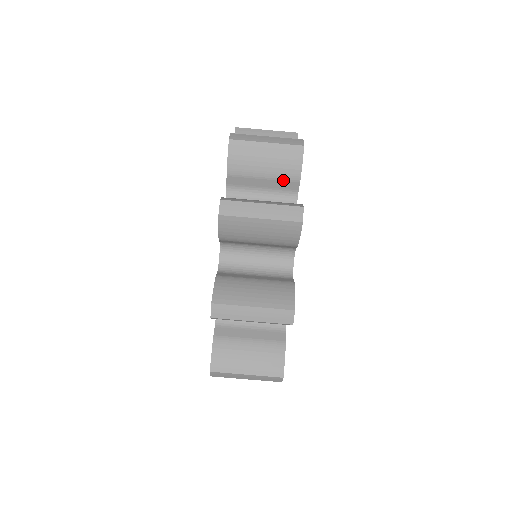
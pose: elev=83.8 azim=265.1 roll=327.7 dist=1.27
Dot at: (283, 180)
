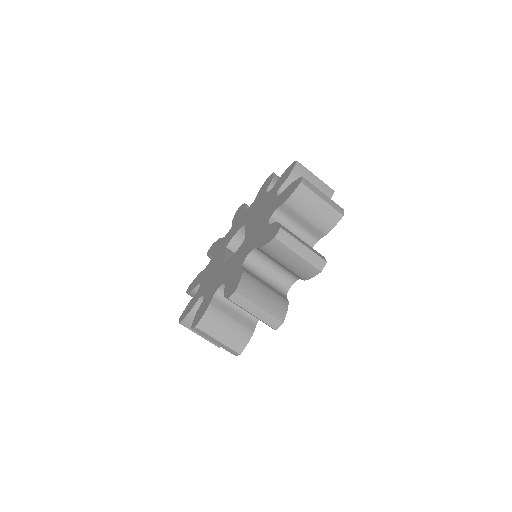
Dot at: occluded
